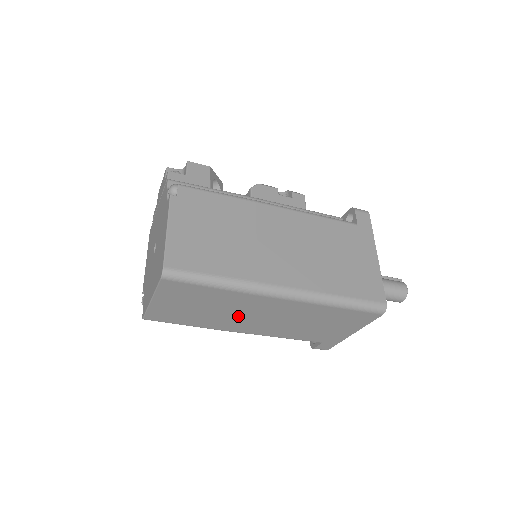
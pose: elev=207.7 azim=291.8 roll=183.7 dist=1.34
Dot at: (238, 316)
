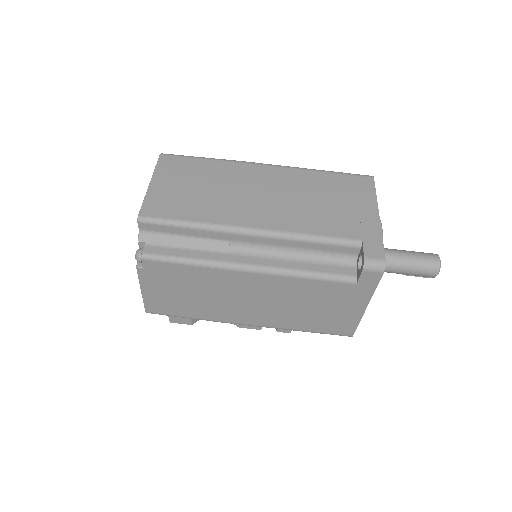
Dot at: (238, 196)
